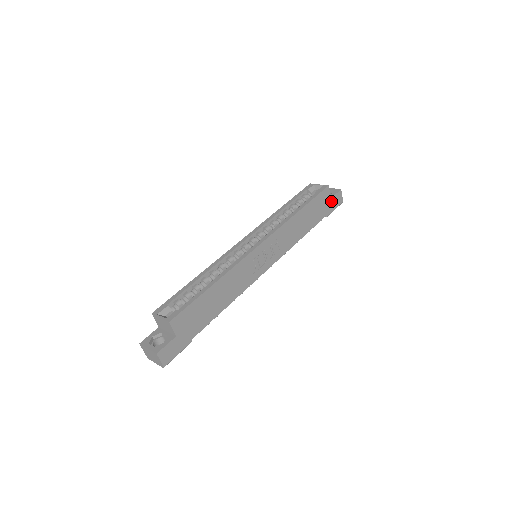
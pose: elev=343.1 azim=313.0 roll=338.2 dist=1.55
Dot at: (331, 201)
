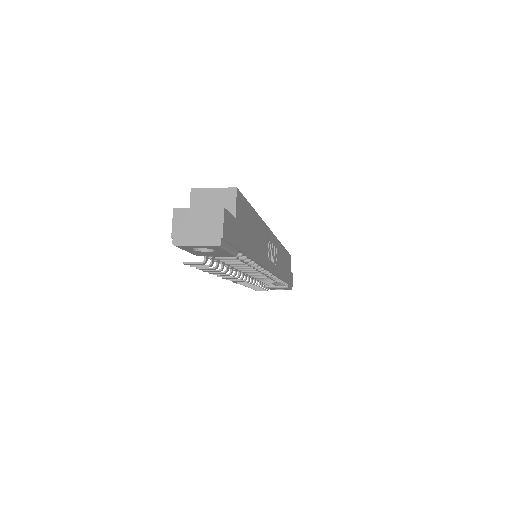
Dot at: (290, 275)
